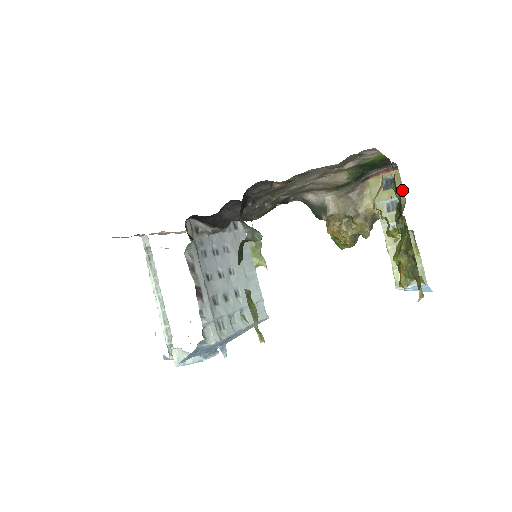
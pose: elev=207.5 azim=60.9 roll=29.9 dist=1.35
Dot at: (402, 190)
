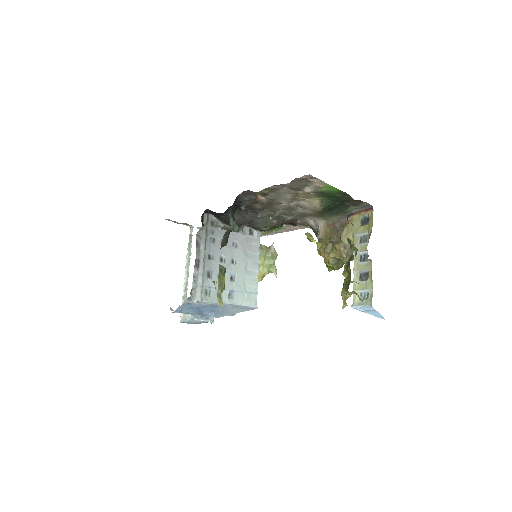
Dot at: (371, 226)
